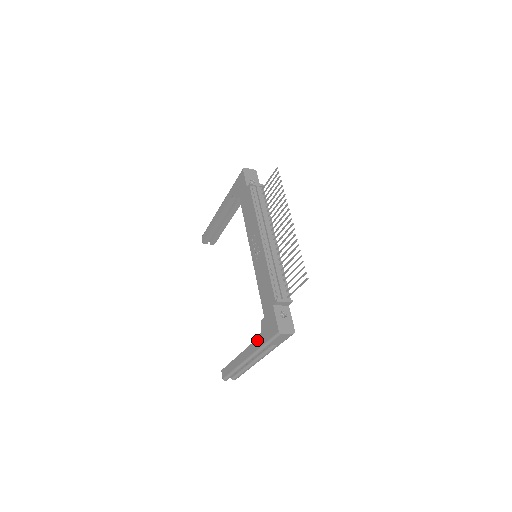
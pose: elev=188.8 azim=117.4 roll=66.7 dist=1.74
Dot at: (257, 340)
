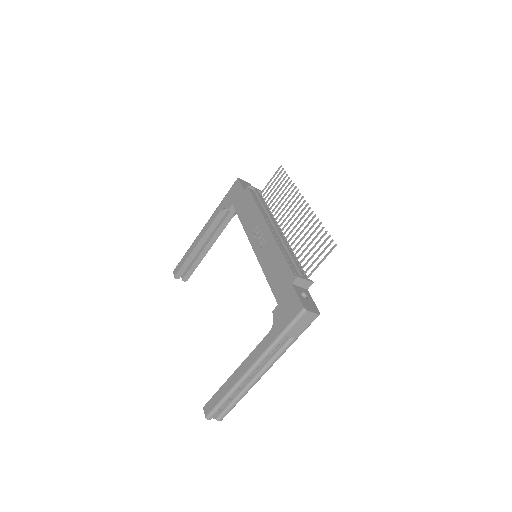
Dot at: (267, 336)
